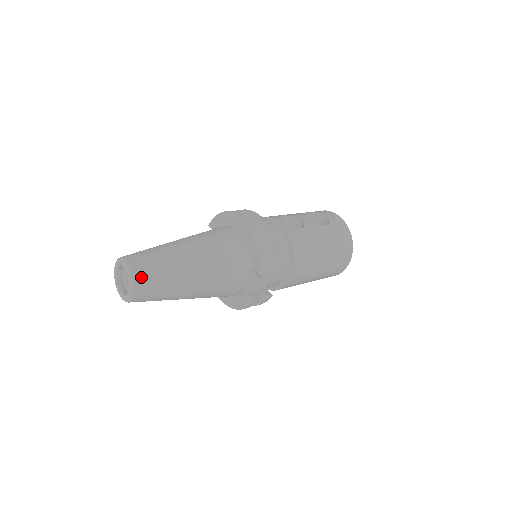
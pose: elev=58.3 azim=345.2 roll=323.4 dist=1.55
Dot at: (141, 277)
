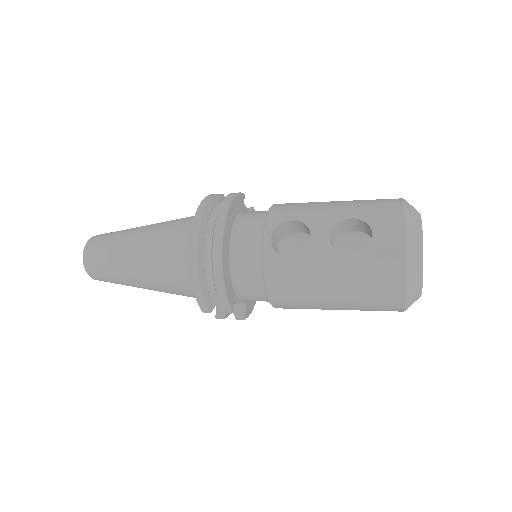
Dot at: (92, 271)
